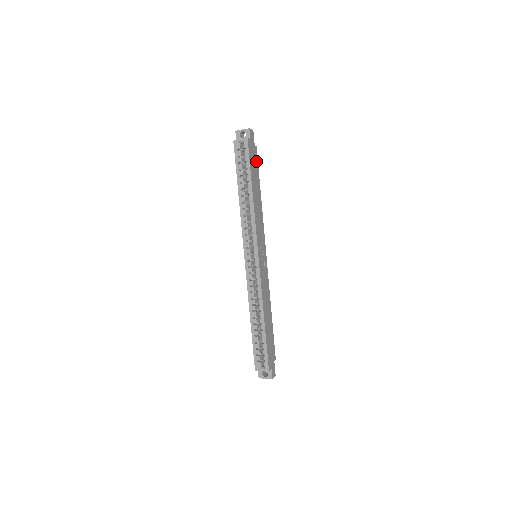
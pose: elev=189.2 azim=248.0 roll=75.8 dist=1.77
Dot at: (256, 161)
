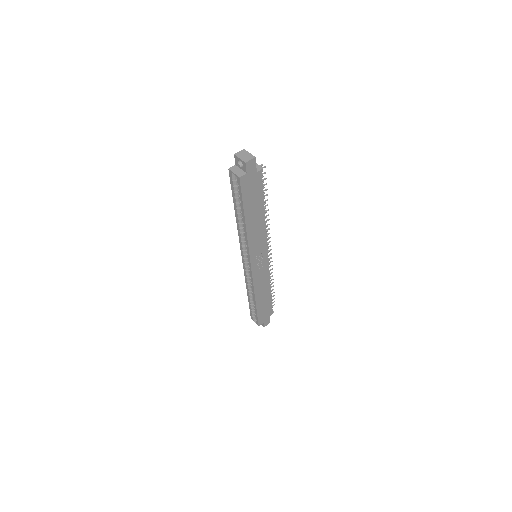
Dot at: (259, 186)
